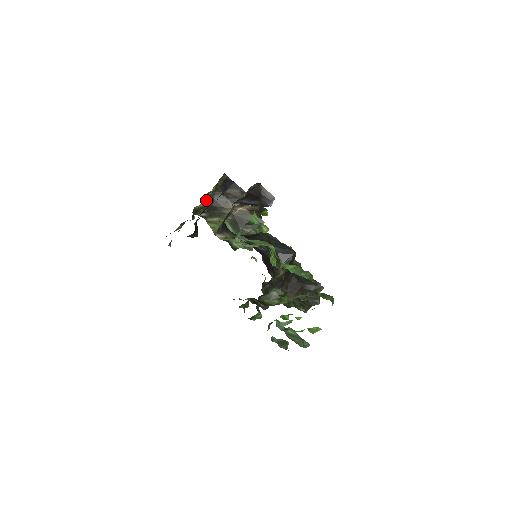
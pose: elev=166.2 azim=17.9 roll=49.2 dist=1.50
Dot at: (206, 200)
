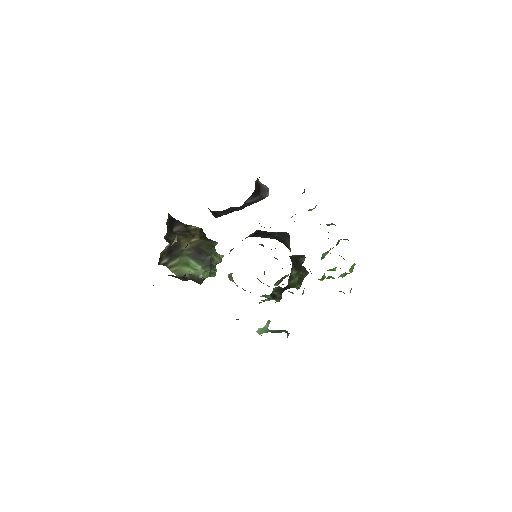
Dot at: (175, 238)
